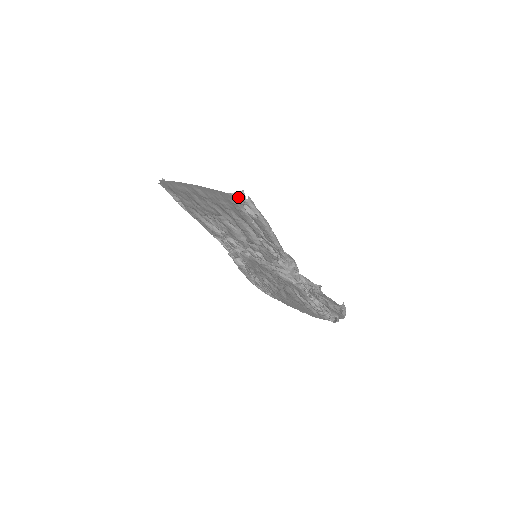
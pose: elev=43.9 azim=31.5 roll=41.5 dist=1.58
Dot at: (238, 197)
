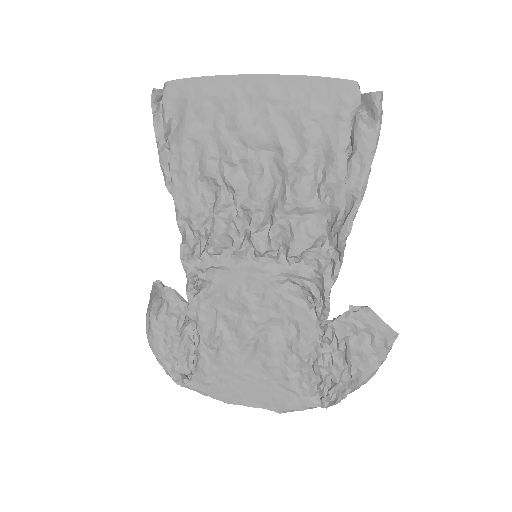
Dot at: (360, 92)
